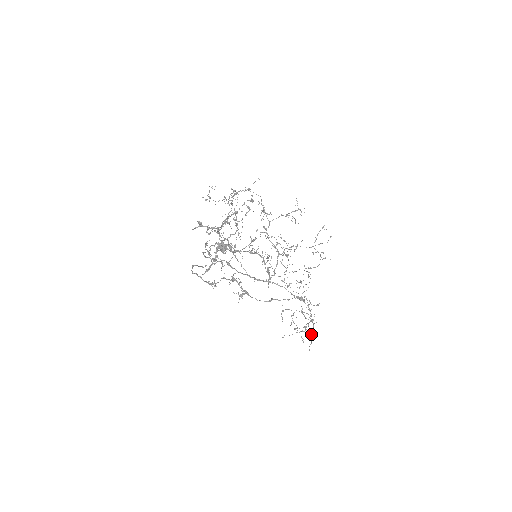
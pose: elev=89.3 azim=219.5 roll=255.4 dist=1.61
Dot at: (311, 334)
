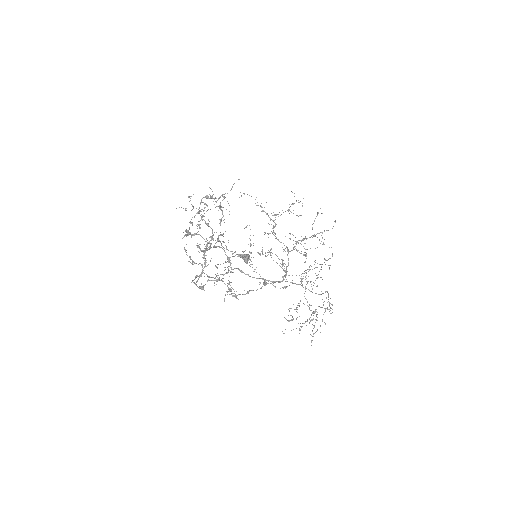
Dot at: (314, 326)
